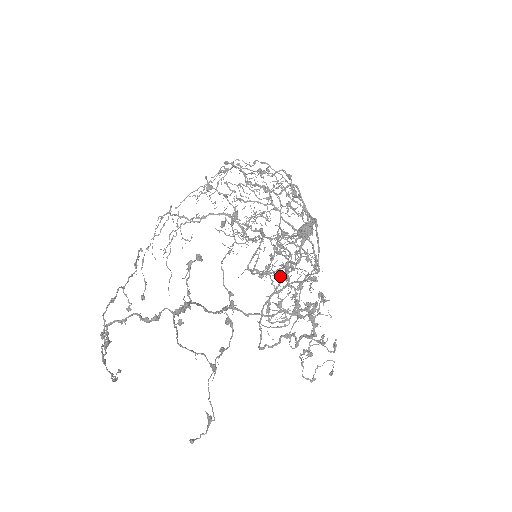
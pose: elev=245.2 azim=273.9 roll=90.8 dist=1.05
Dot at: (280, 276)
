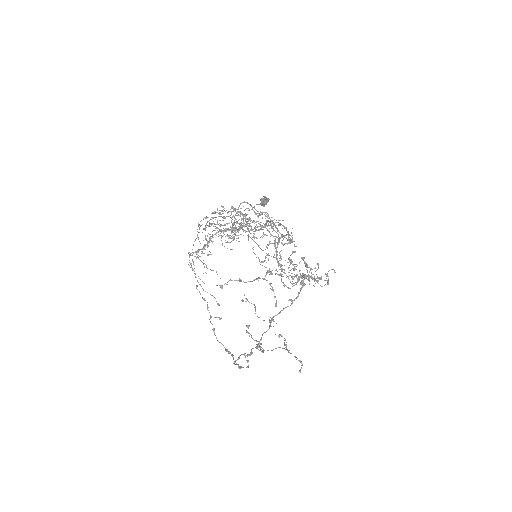
Dot at: occluded
